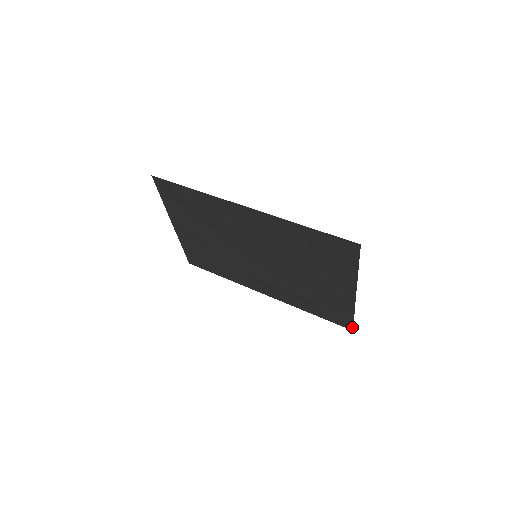
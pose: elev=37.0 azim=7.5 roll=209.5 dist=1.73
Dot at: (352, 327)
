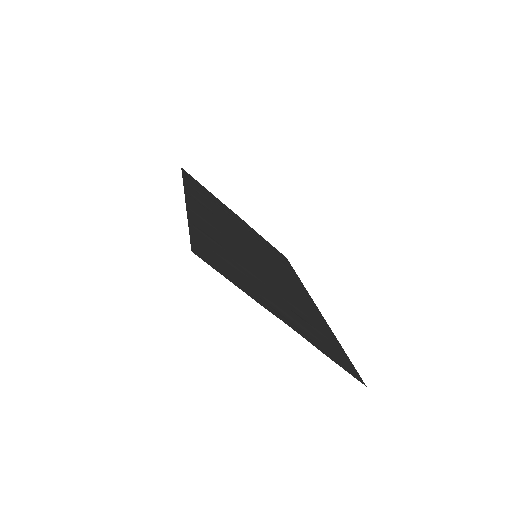
Dot at: (359, 380)
